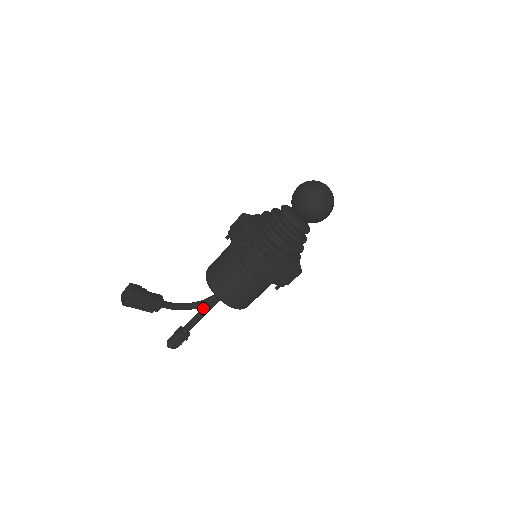
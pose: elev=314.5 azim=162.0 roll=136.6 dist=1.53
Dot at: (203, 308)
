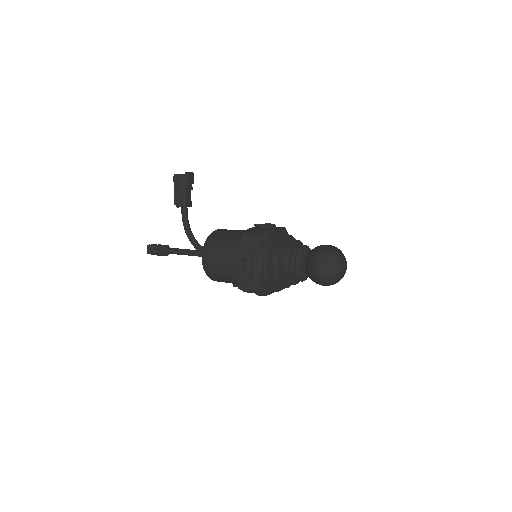
Dot at: occluded
